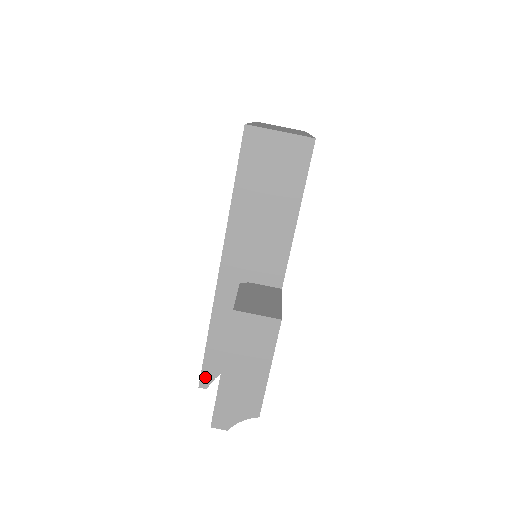
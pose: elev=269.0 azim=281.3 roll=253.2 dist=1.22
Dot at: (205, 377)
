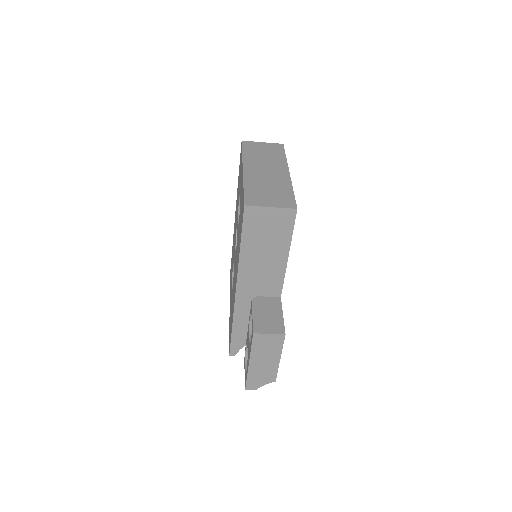
Dot at: (233, 350)
